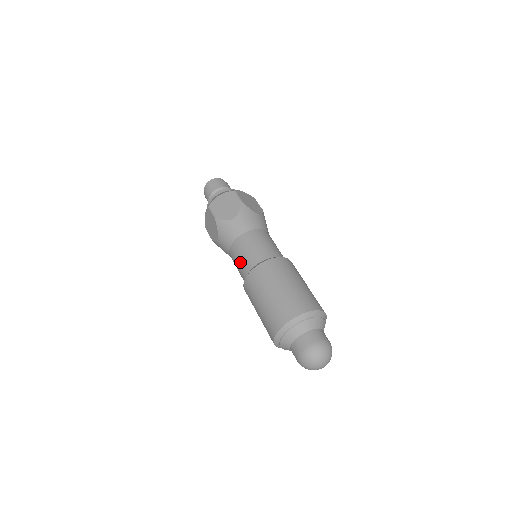
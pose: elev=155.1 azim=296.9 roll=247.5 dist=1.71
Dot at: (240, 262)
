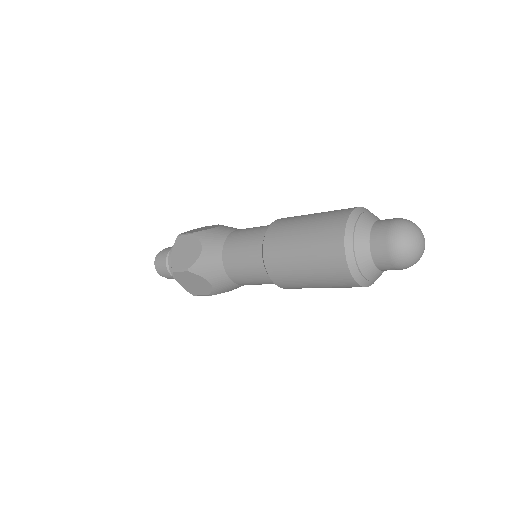
Dot at: (248, 271)
